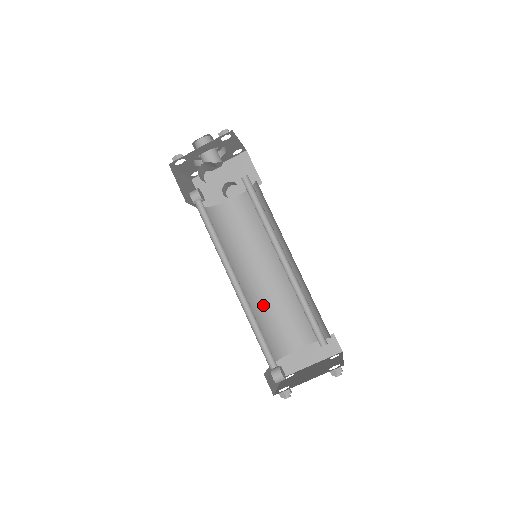
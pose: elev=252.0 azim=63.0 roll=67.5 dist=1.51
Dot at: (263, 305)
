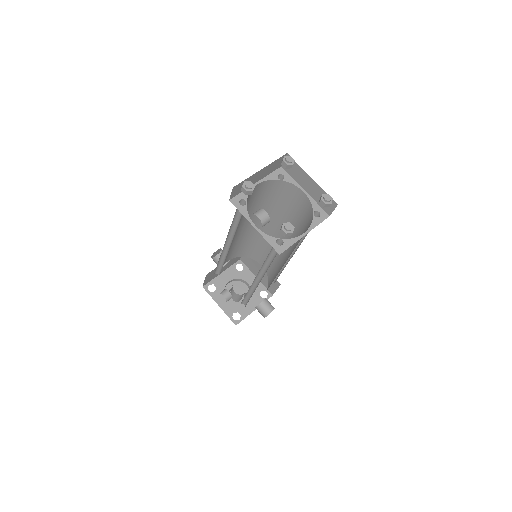
Dot at: occluded
